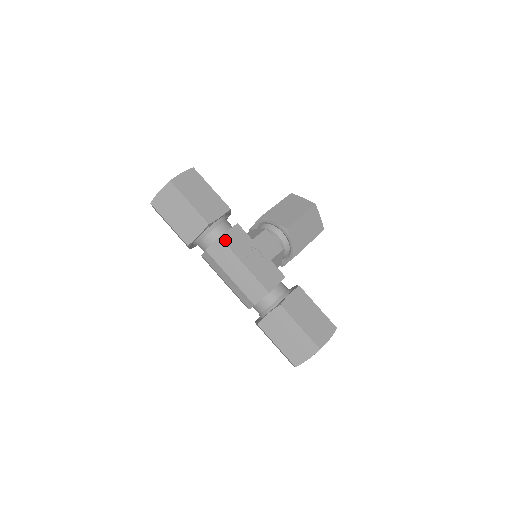
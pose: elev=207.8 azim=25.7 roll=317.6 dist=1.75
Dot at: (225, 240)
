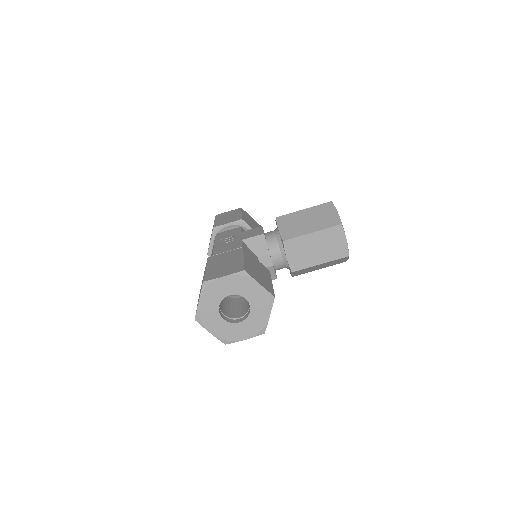
Dot at: (218, 235)
